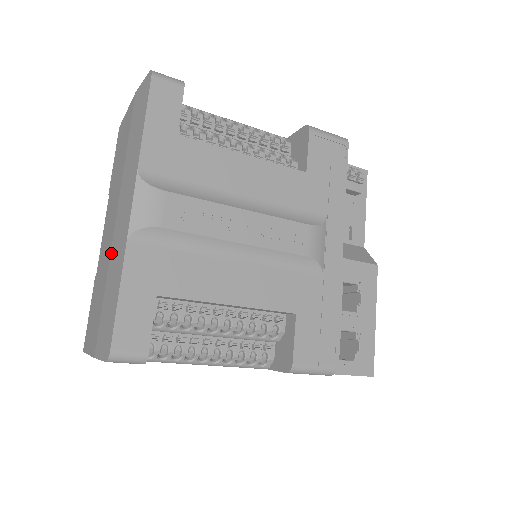
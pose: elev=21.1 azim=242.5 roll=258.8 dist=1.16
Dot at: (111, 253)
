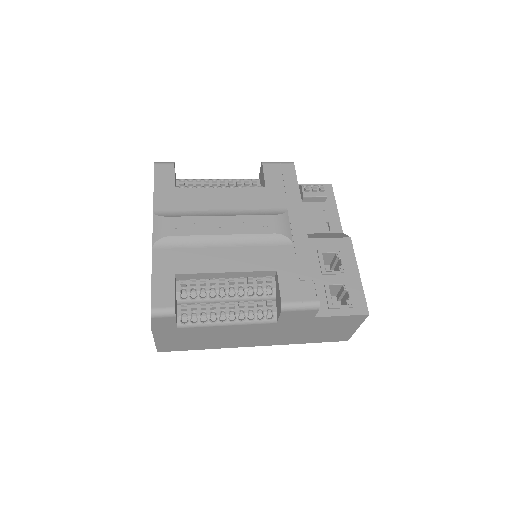
Dot at: occluded
